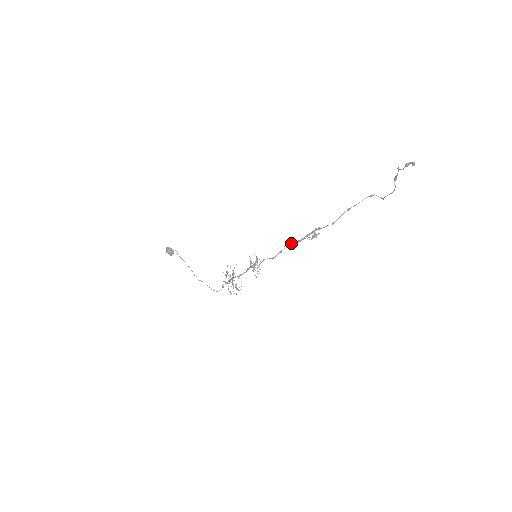
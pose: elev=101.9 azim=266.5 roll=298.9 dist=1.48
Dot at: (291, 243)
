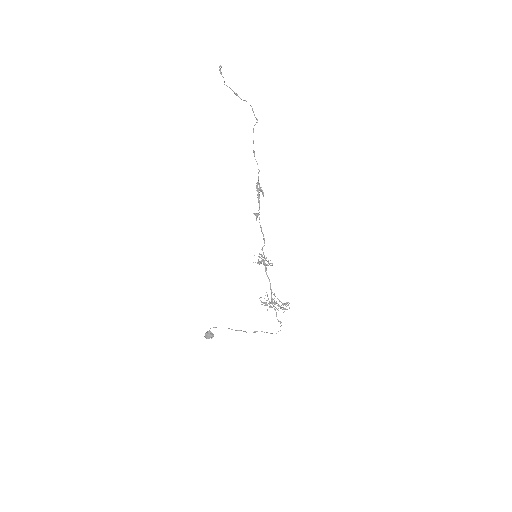
Dot at: (258, 214)
